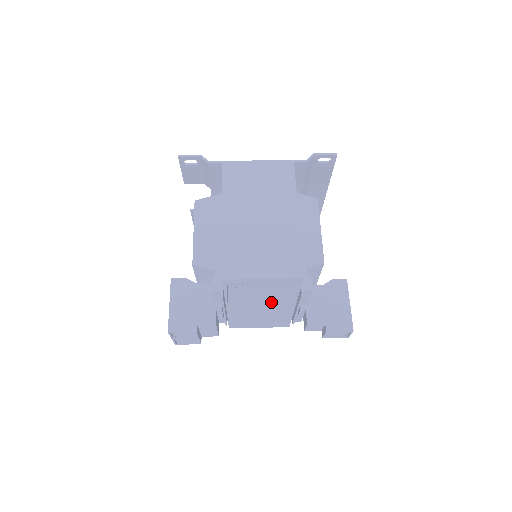
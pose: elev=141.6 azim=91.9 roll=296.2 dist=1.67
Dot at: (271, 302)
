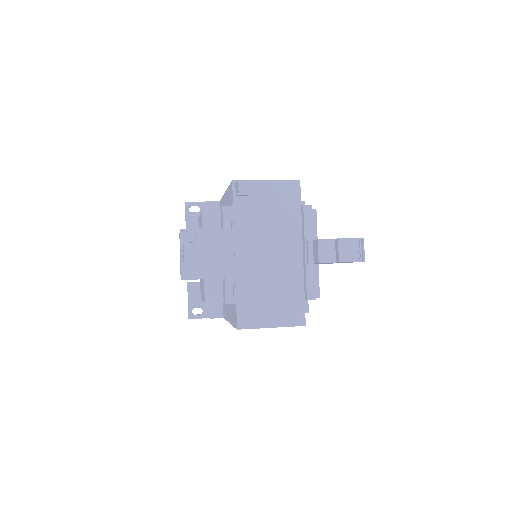
Dot at: (278, 240)
